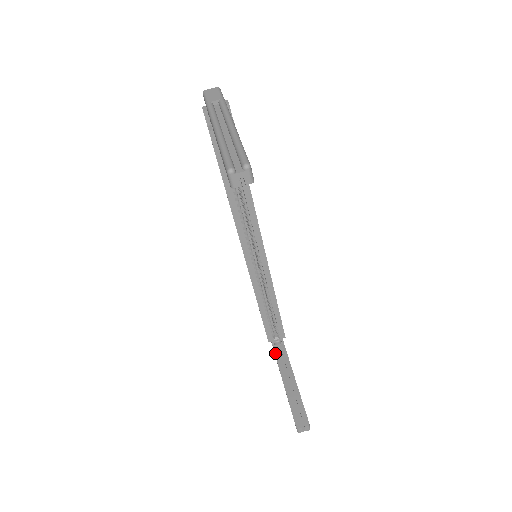
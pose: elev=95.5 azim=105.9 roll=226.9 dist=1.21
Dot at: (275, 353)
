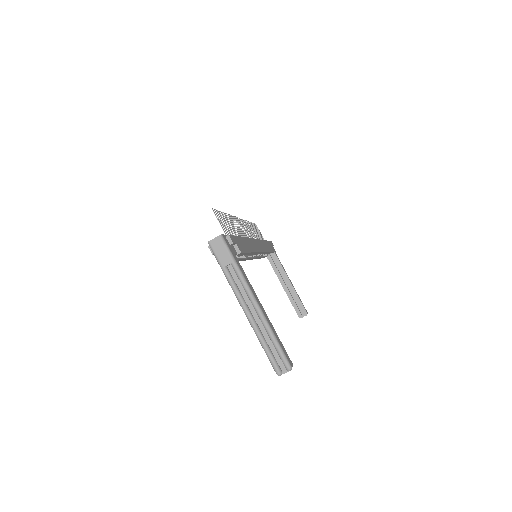
Dot at: (270, 262)
